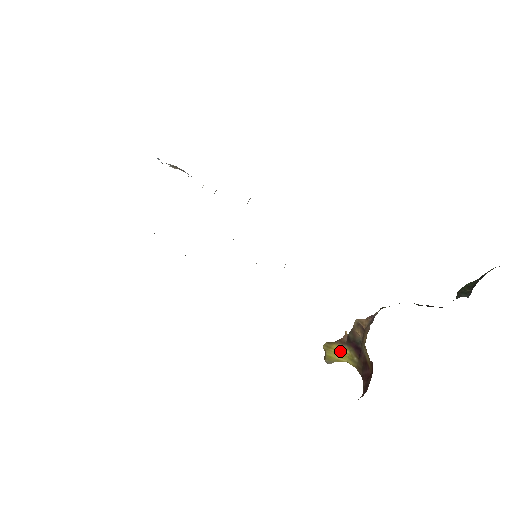
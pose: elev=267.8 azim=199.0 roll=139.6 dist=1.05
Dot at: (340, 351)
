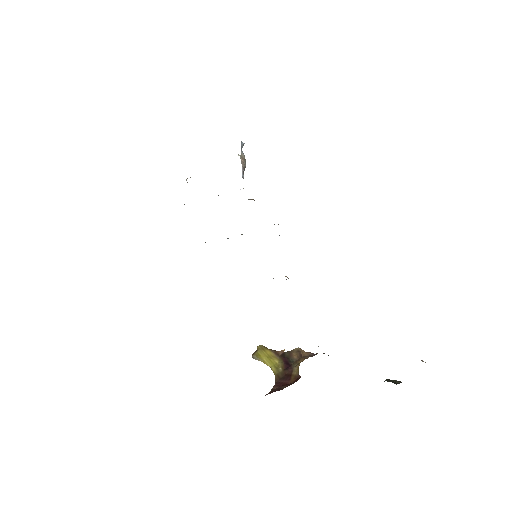
Dot at: (271, 357)
